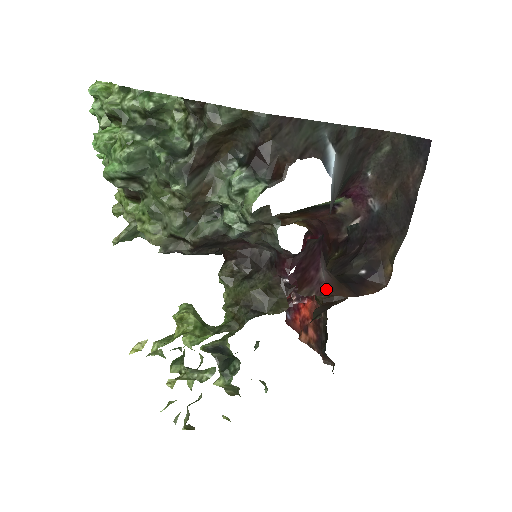
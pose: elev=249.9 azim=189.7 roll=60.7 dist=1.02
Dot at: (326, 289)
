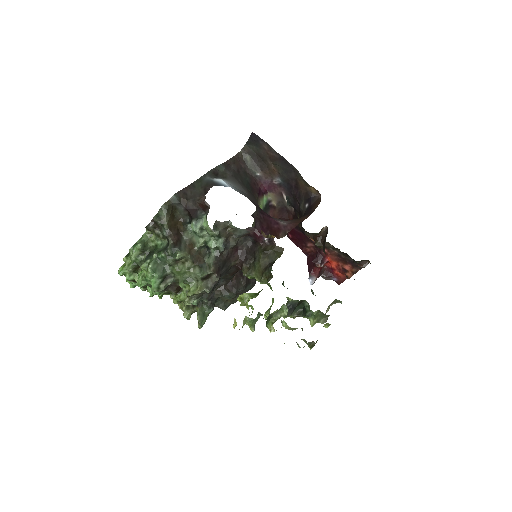
Dot at: (292, 226)
